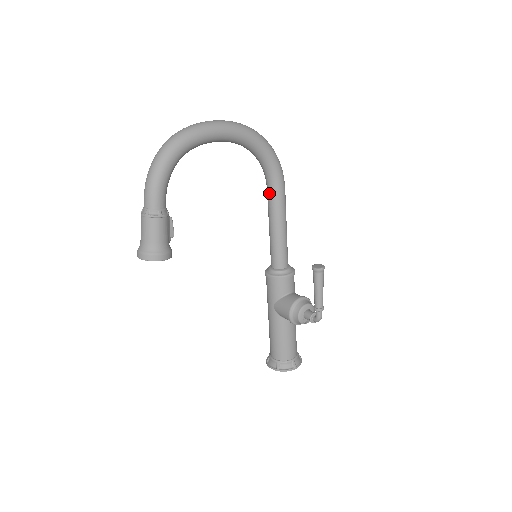
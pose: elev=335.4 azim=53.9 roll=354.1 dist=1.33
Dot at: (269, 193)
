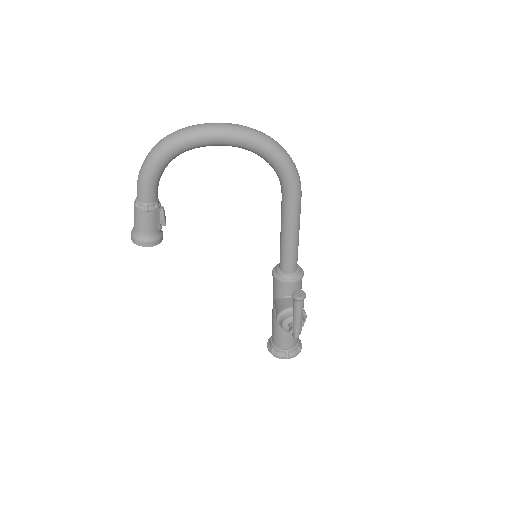
Dot at: occluded
